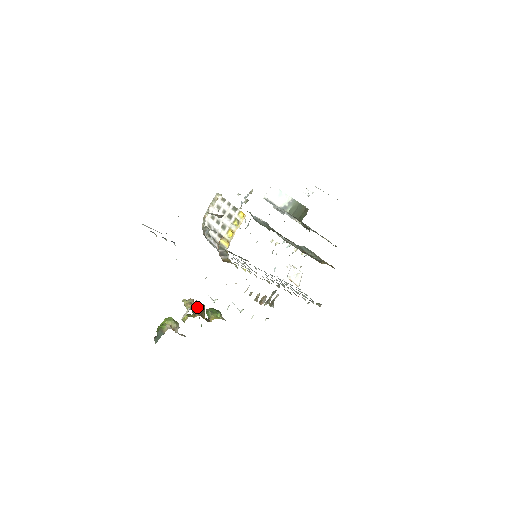
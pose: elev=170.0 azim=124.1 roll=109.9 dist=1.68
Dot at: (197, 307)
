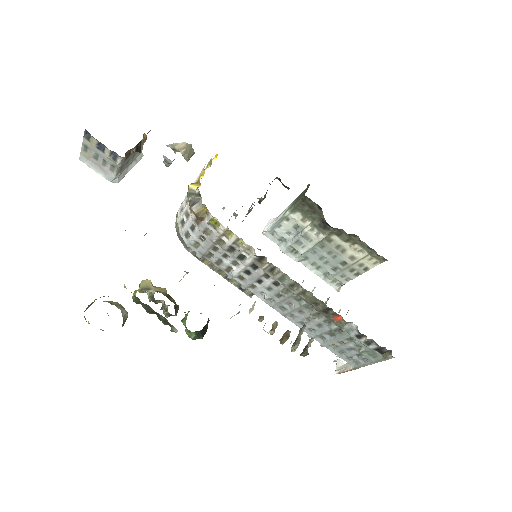
Dot at: (160, 288)
